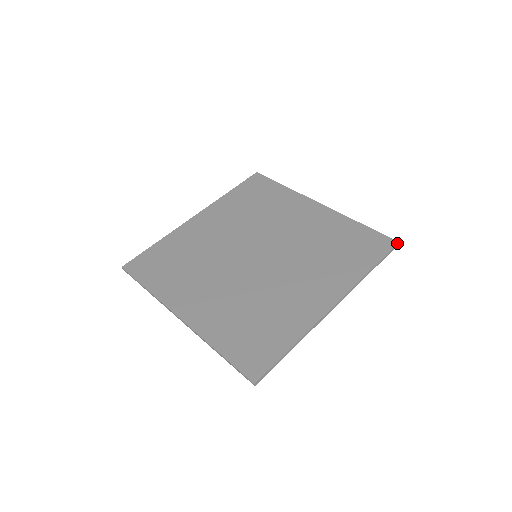
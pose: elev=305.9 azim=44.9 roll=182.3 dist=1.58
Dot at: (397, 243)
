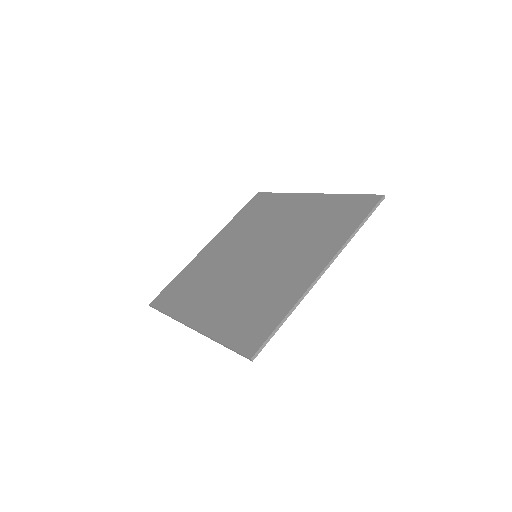
Dot at: (382, 196)
